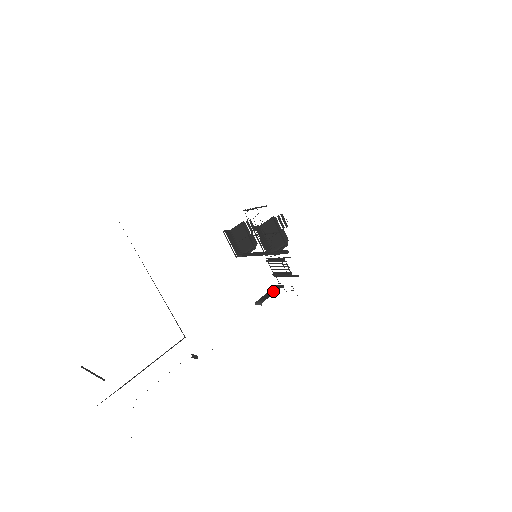
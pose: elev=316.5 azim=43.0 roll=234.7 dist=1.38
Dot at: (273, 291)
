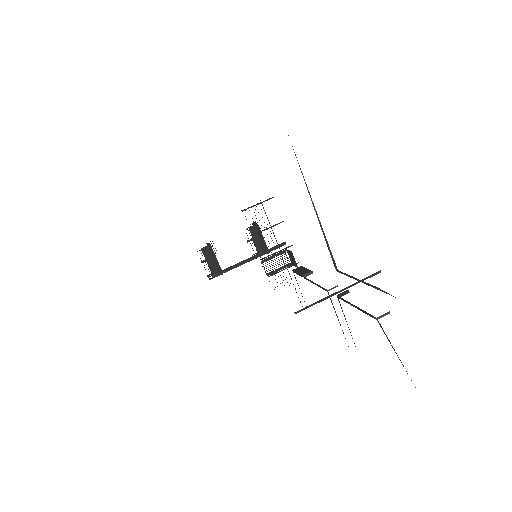
Dot at: (302, 269)
